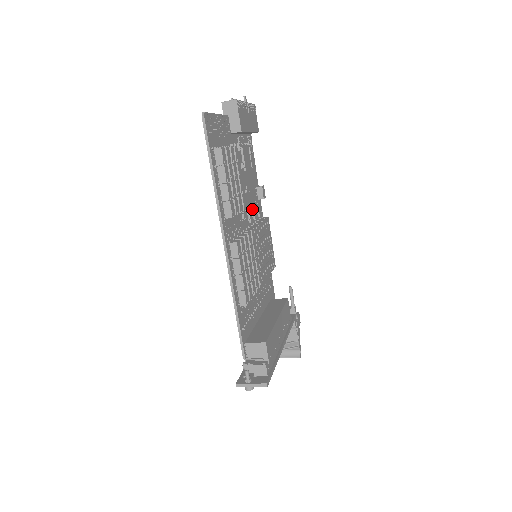
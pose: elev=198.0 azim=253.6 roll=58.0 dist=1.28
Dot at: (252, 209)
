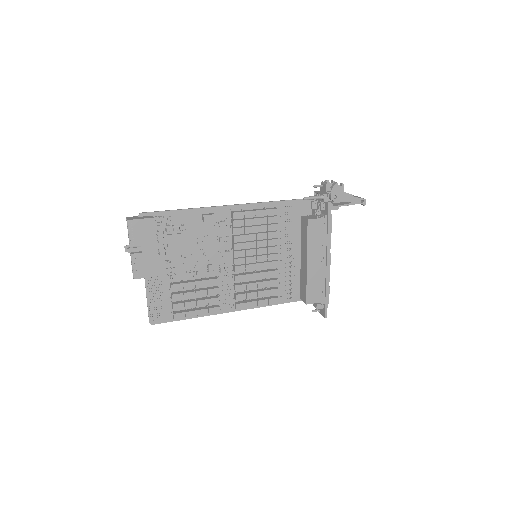
Dot at: (220, 242)
